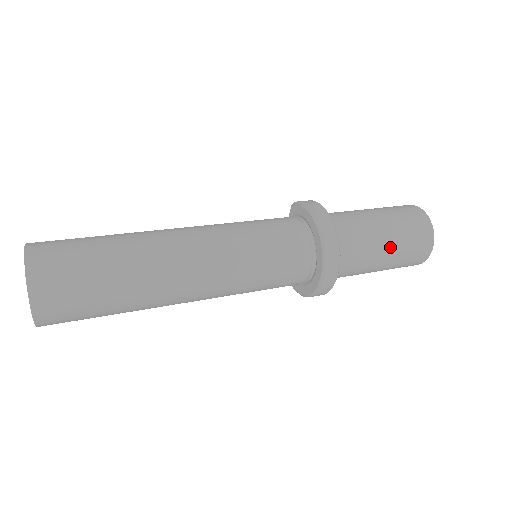
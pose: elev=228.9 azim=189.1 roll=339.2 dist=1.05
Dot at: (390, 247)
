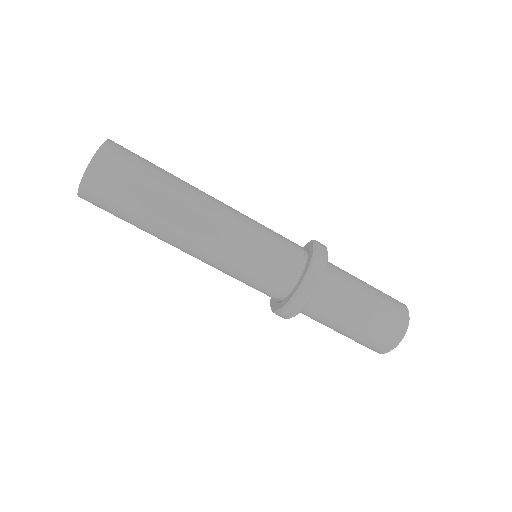
Dot at: (356, 325)
